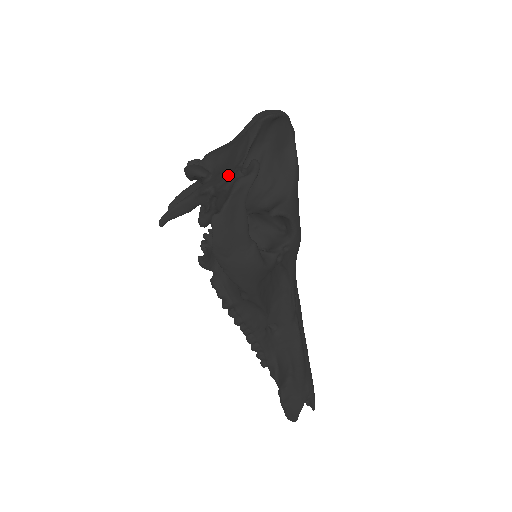
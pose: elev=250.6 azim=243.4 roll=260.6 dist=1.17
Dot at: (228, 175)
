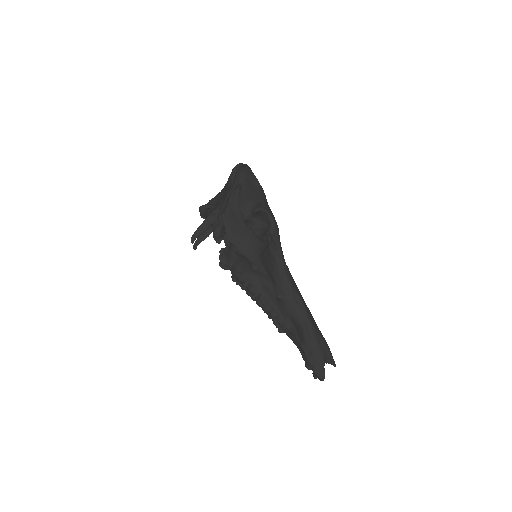
Dot at: (225, 197)
